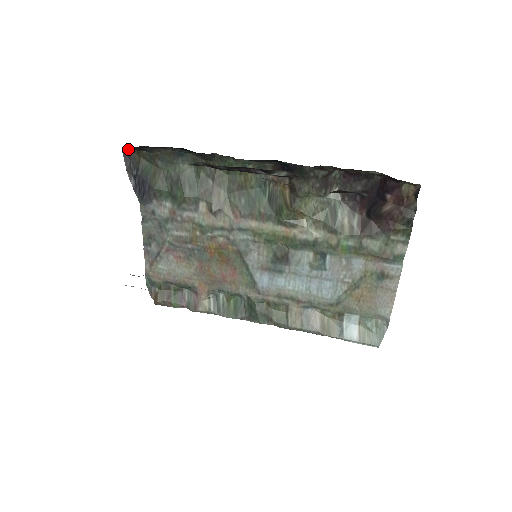
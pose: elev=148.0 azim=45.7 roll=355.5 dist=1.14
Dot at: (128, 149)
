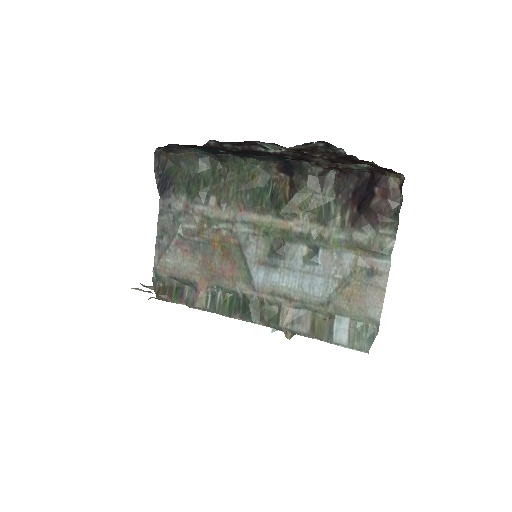
Dot at: (159, 152)
